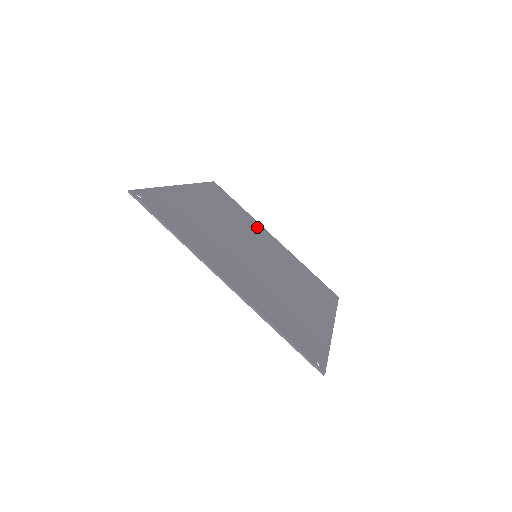
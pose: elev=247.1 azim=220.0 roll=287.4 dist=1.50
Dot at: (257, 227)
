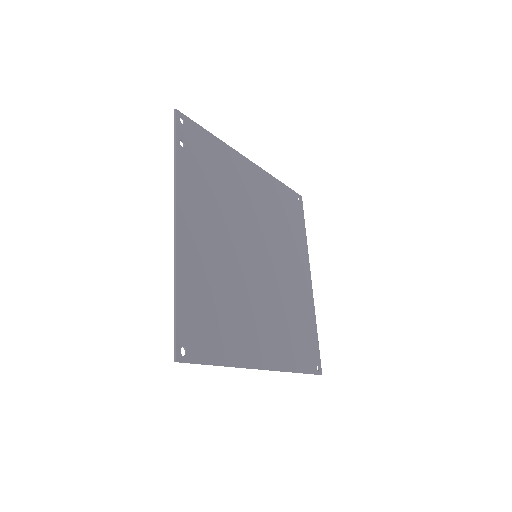
Dot at: (236, 168)
